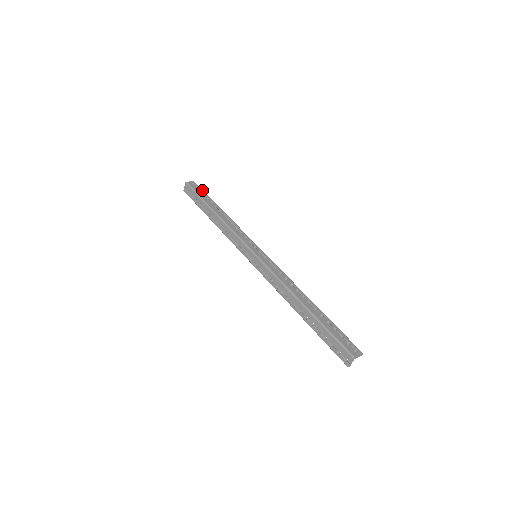
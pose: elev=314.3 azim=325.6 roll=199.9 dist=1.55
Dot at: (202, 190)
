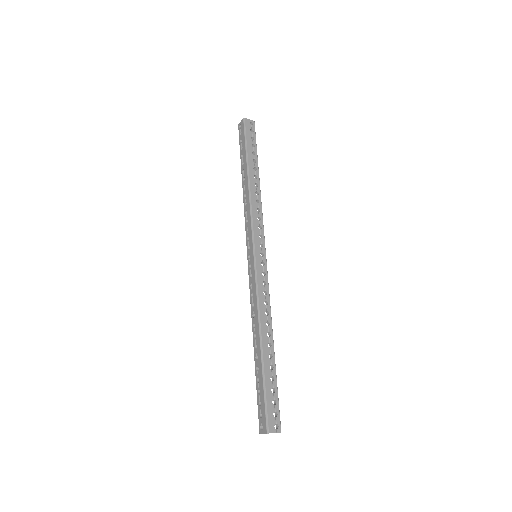
Dot at: (255, 138)
